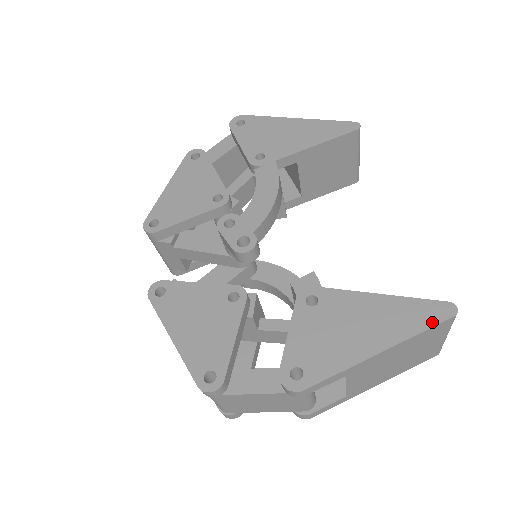
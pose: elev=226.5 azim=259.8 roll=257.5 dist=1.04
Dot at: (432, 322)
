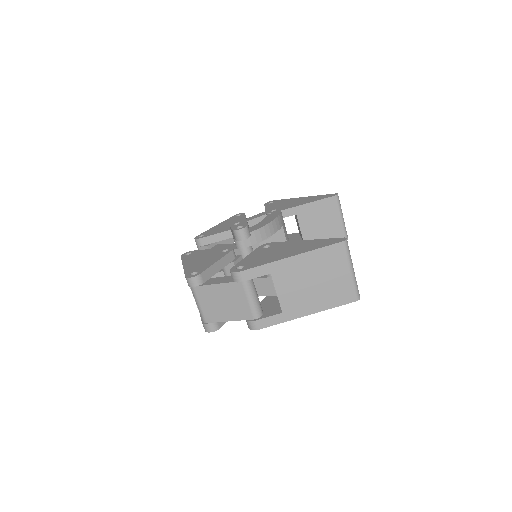
Dot at: (328, 244)
